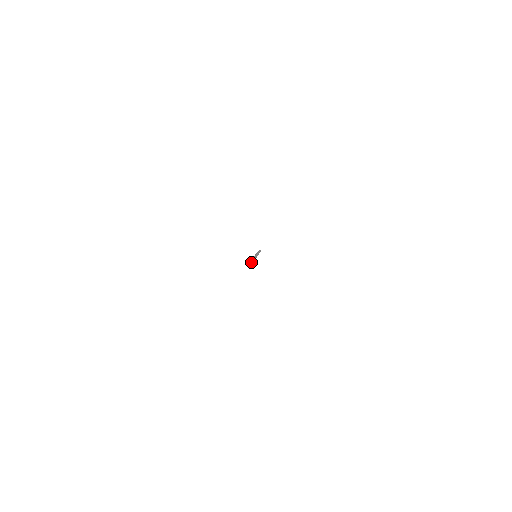
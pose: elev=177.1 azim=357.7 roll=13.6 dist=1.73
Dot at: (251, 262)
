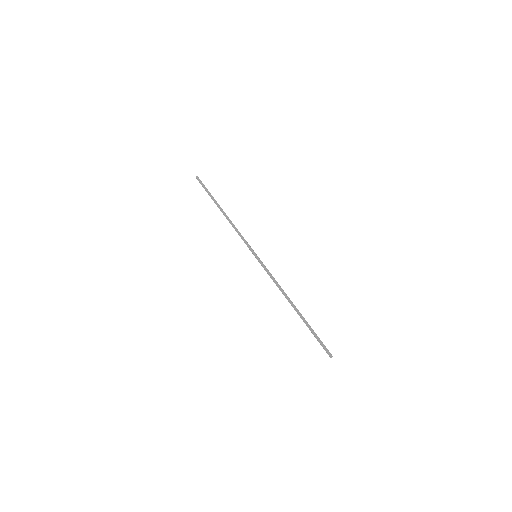
Dot at: (322, 342)
